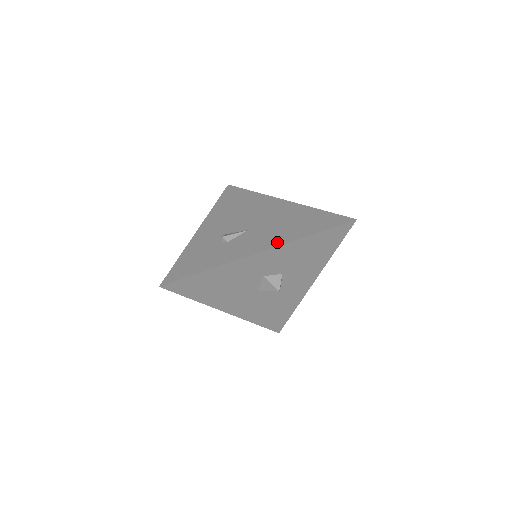
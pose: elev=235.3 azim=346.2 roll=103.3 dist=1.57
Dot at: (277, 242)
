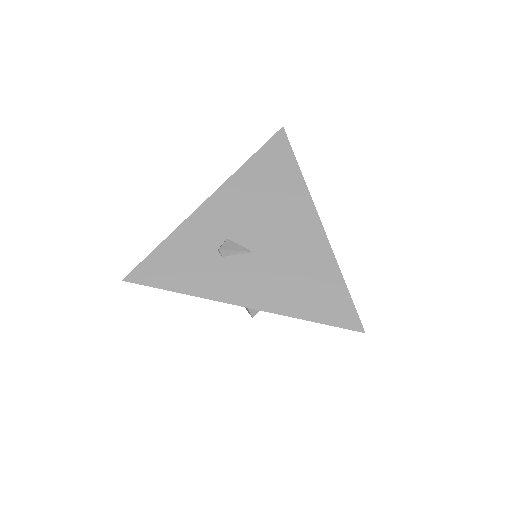
Dot at: (268, 303)
